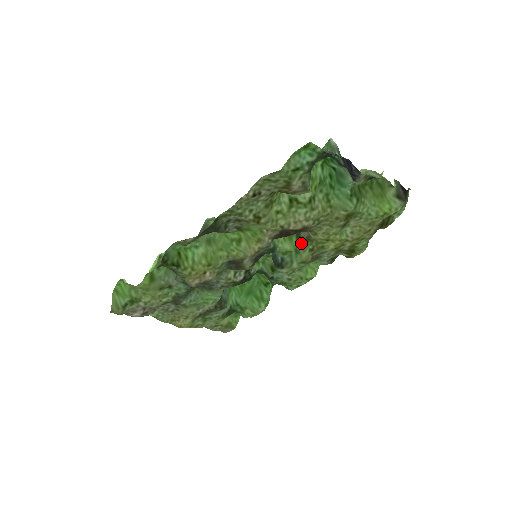
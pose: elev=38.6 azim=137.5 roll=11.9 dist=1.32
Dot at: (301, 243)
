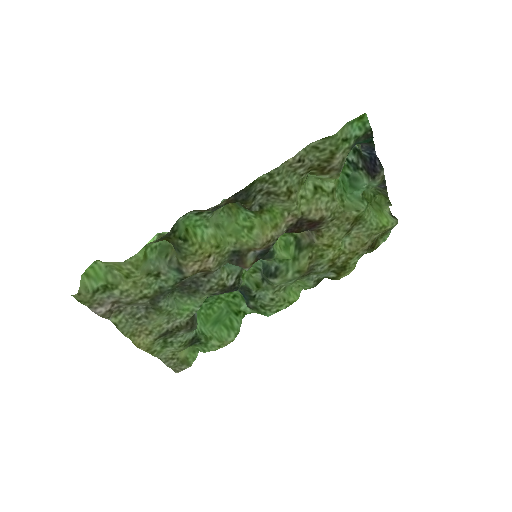
Dot at: (301, 249)
